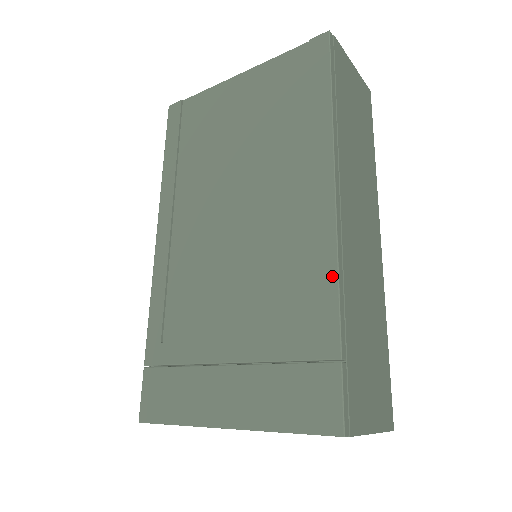
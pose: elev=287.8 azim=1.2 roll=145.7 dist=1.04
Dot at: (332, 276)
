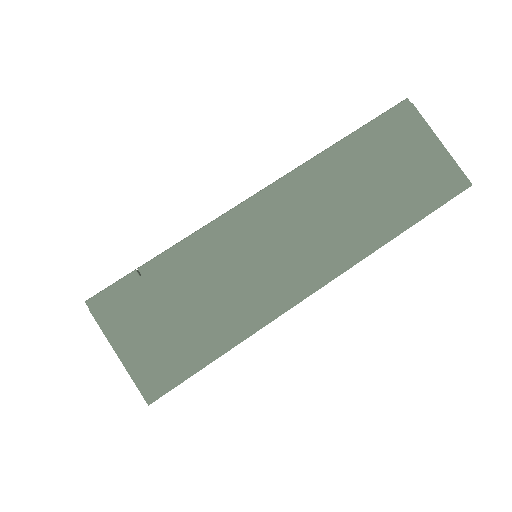
Dot at: (199, 230)
